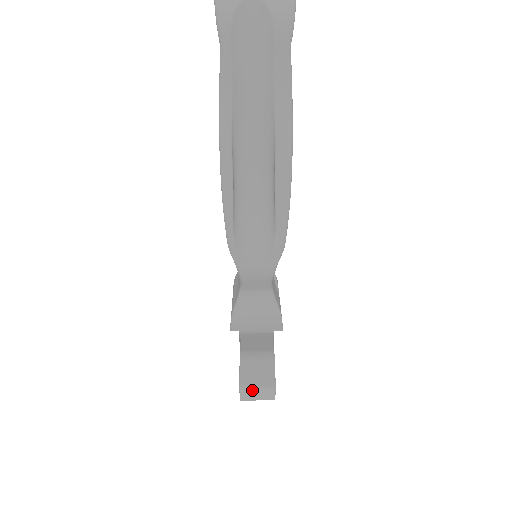
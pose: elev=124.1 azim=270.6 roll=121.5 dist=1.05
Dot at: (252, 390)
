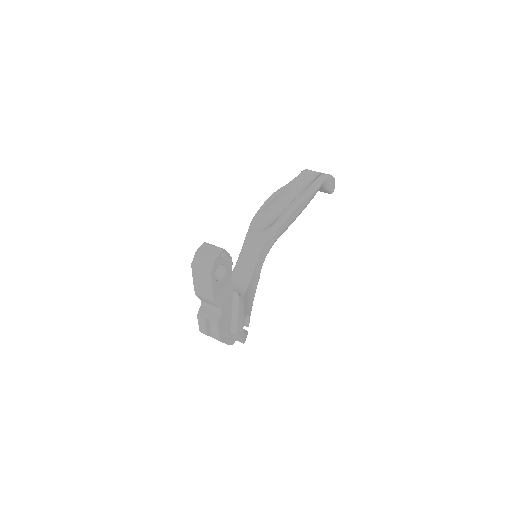
Dot at: (209, 245)
